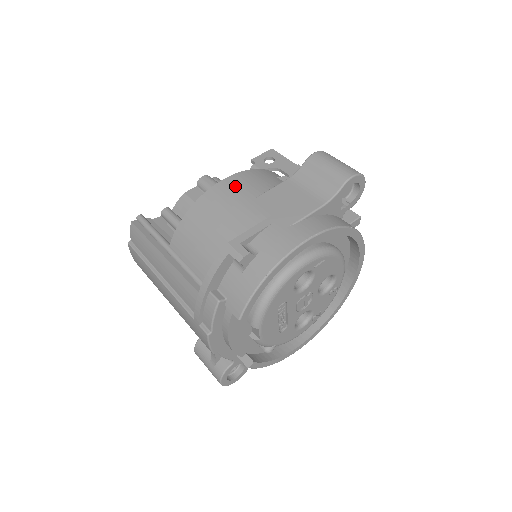
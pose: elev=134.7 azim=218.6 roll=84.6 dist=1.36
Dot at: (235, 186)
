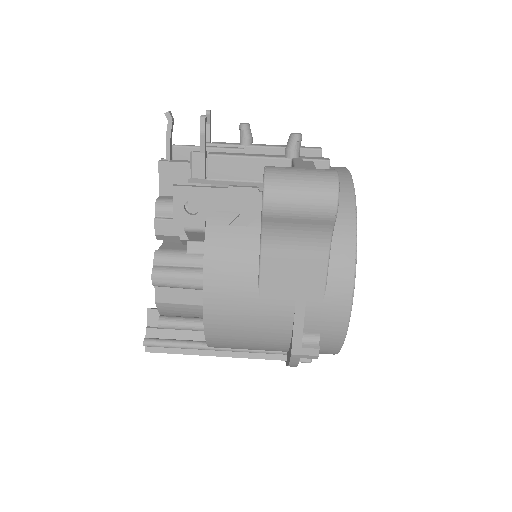
Dot at: (224, 296)
